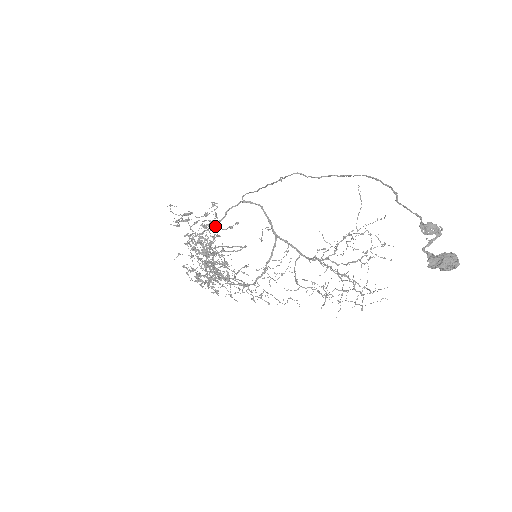
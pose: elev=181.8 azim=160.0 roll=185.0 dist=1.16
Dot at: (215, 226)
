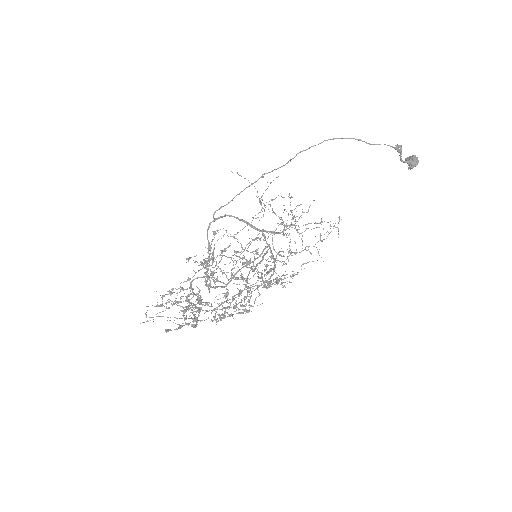
Dot at: (263, 240)
